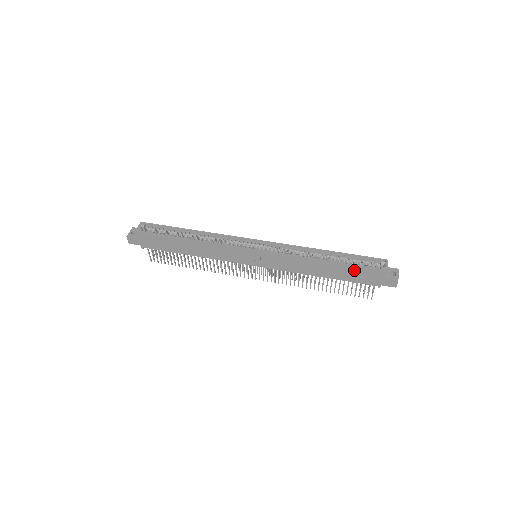
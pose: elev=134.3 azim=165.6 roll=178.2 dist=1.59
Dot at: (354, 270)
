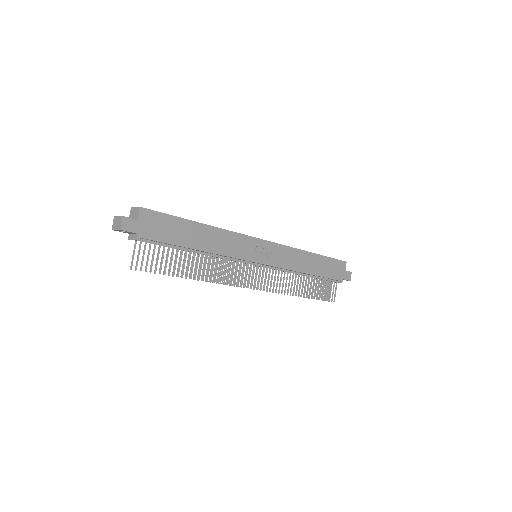
Dot at: (329, 262)
